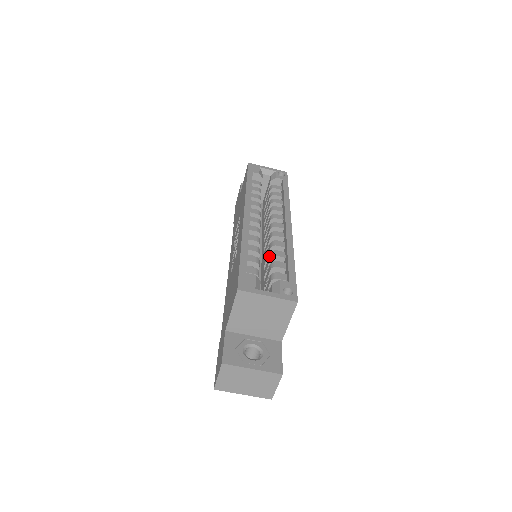
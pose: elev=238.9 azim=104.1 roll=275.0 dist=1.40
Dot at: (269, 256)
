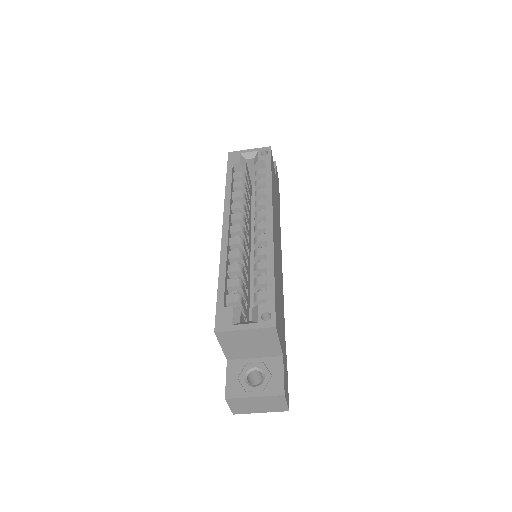
Dot at: occluded
